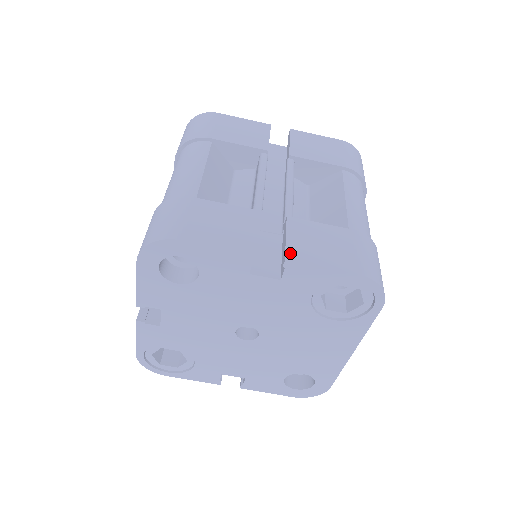
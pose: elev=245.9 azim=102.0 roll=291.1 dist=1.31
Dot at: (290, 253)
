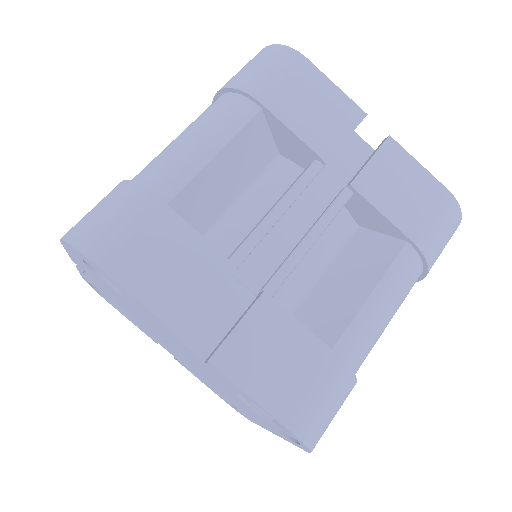
Dot at: (223, 352)
